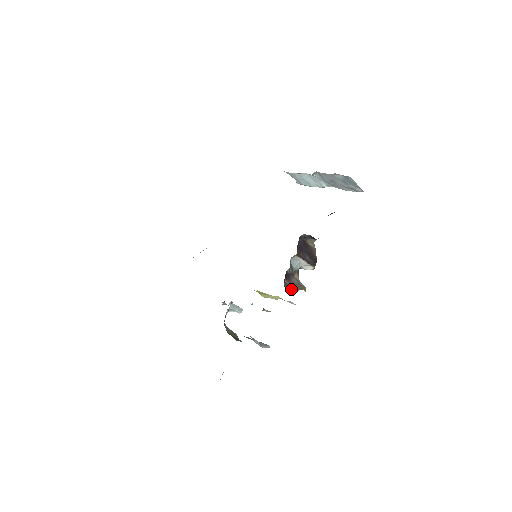
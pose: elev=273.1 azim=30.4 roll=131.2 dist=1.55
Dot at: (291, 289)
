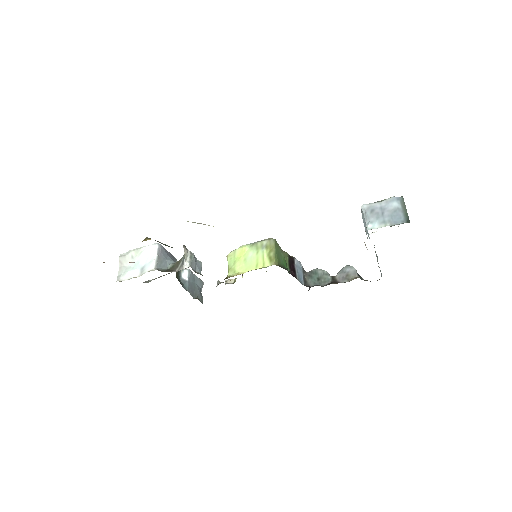
Dot at: occluded
